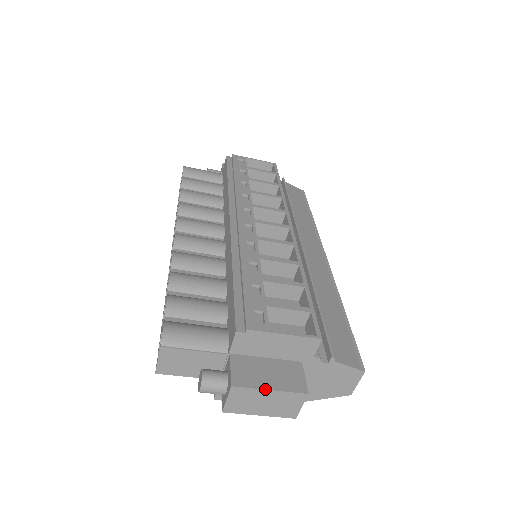
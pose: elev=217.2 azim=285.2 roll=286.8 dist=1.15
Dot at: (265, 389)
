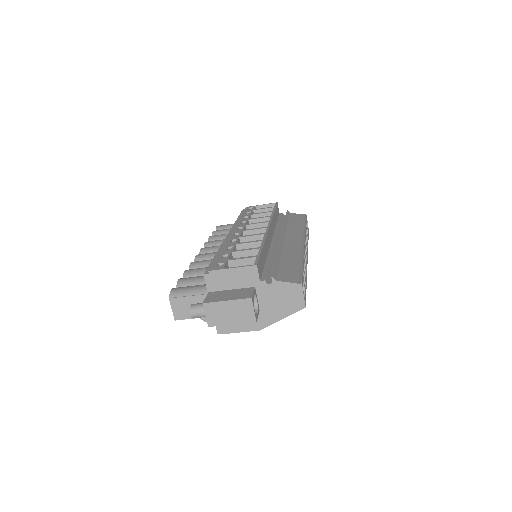
Dot at: (223, 301)
